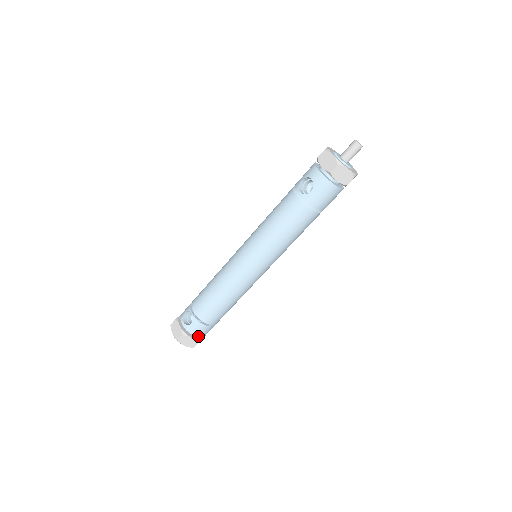
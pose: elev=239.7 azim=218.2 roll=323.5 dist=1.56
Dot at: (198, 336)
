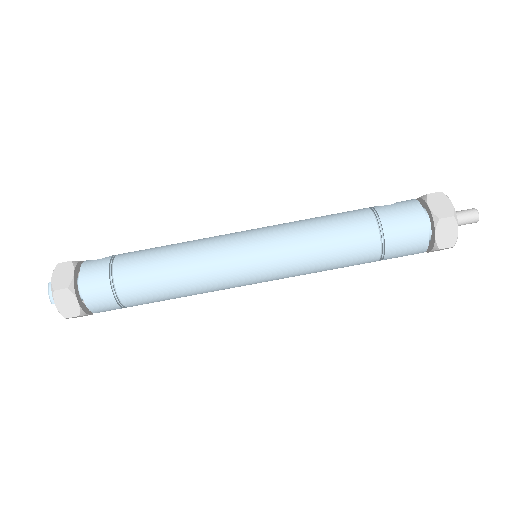
Dot at: (81, 280)
